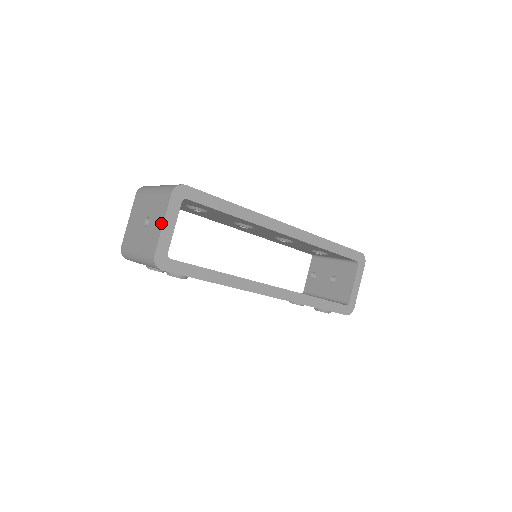
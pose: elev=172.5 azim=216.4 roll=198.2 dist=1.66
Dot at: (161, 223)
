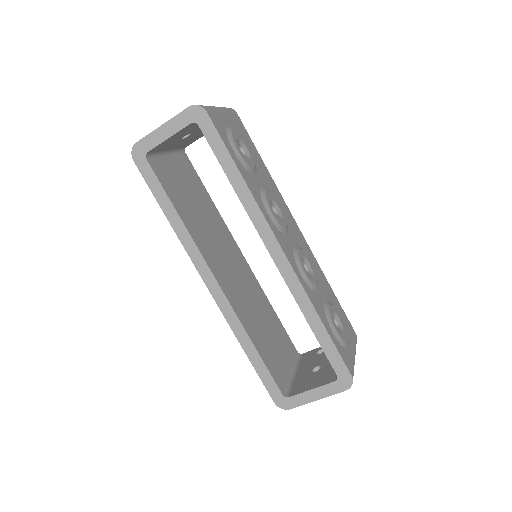
Dot at: (164, 124)
